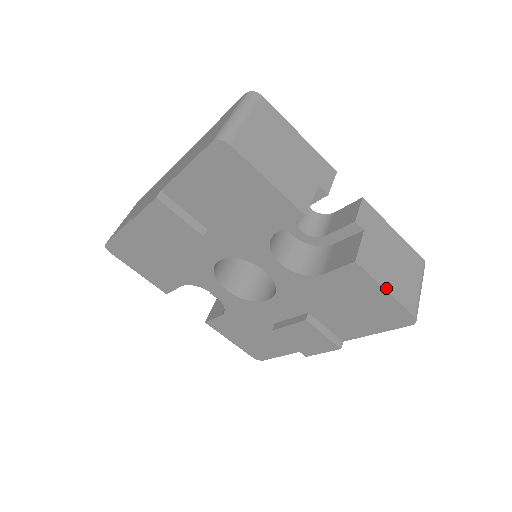
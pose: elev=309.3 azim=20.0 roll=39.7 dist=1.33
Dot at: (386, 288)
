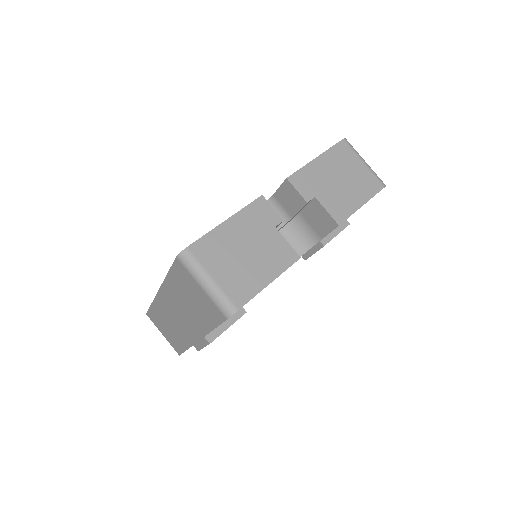
Dot at: (361, 204)
